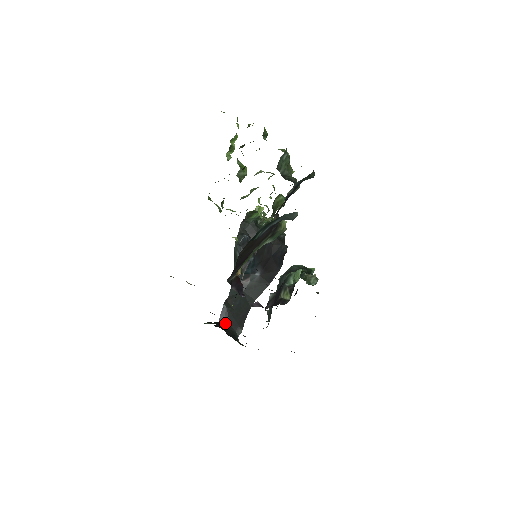
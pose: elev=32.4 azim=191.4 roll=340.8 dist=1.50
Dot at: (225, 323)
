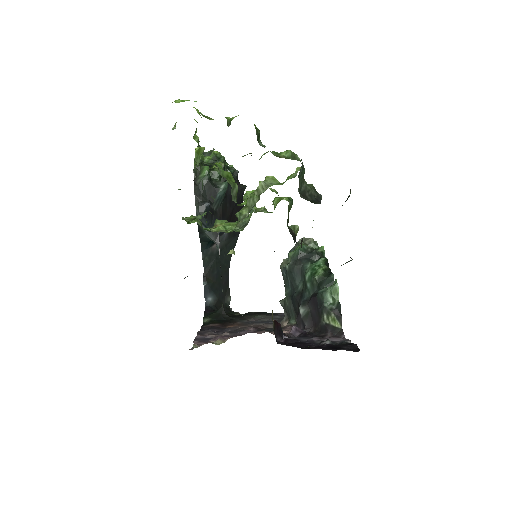
Dot at: (224, 313)
